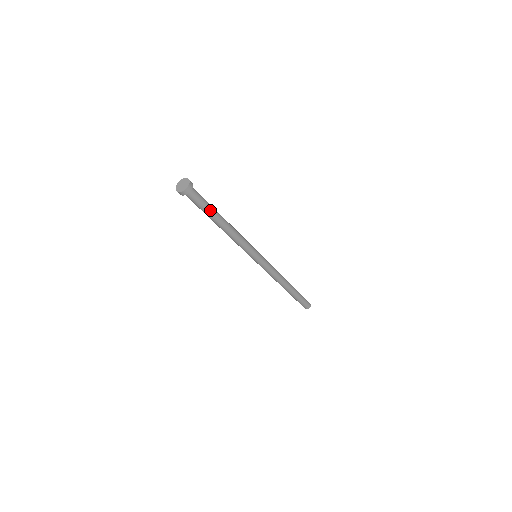
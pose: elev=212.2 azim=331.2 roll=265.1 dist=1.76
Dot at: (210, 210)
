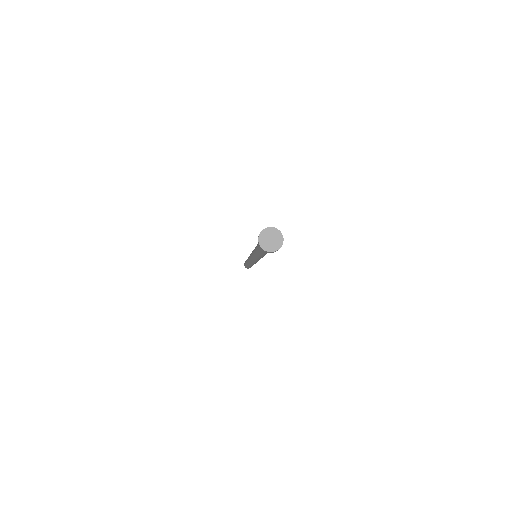
Dot at: (266, 252)
